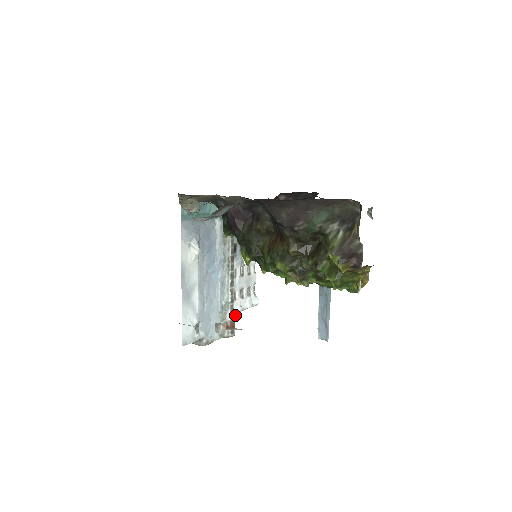
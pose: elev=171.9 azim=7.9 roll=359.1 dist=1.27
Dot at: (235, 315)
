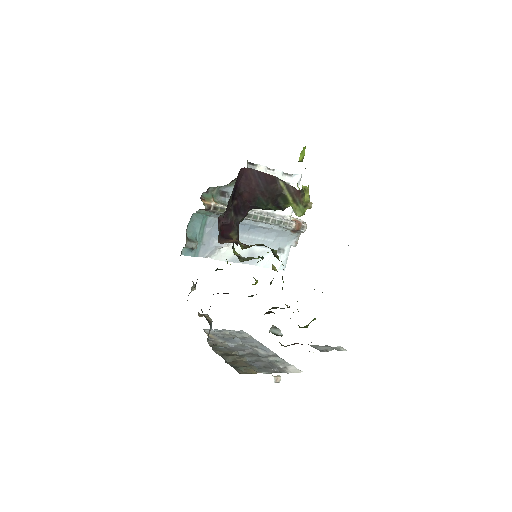
Dot at: occluded
